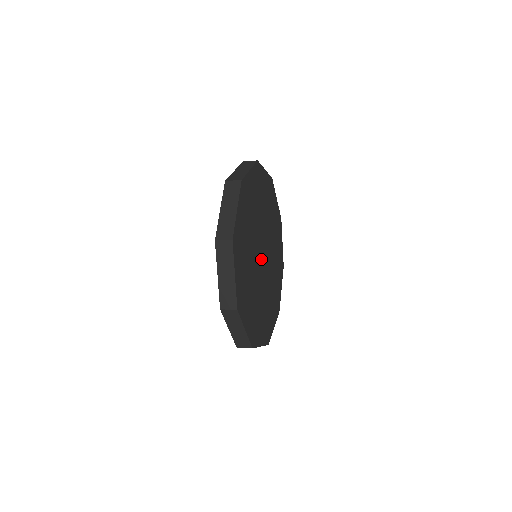
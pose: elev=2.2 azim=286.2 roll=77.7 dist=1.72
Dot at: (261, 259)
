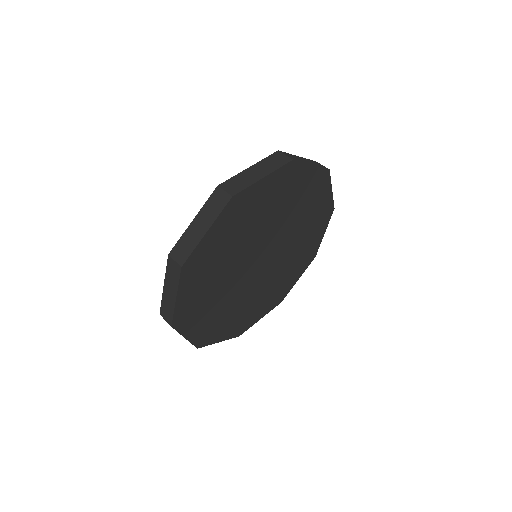
Dot at: (255, 265)
